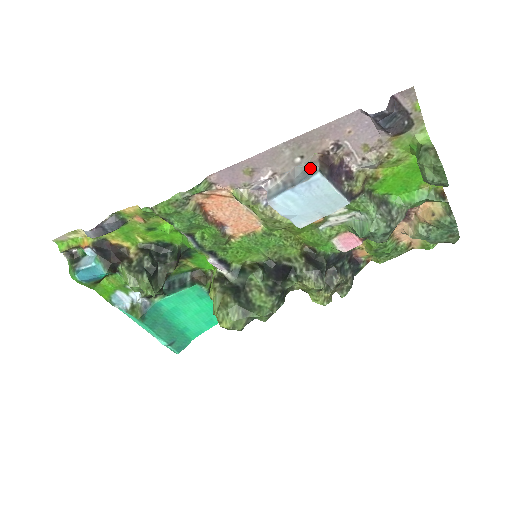
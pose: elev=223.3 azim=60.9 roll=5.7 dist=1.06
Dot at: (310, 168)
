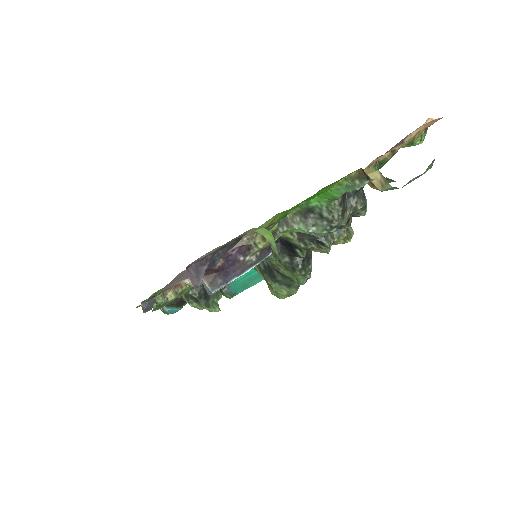
Dot at: (205, 283)
